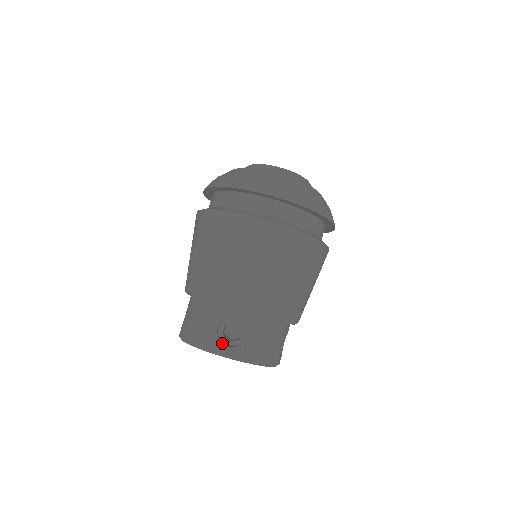
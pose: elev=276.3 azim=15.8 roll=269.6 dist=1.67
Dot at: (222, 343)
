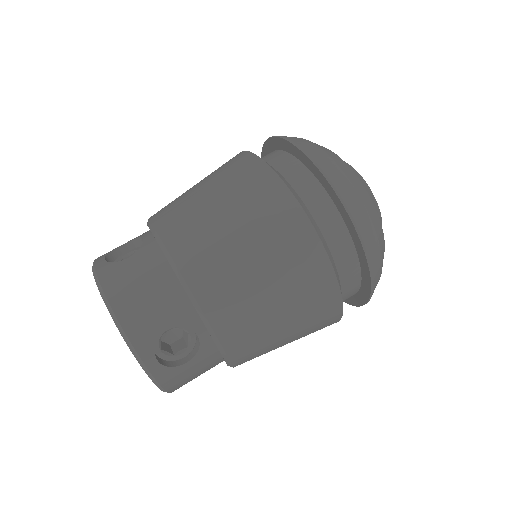
Dot at: (154, 350)
